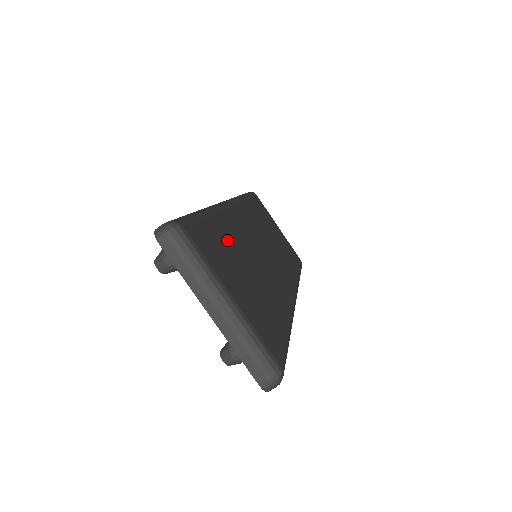
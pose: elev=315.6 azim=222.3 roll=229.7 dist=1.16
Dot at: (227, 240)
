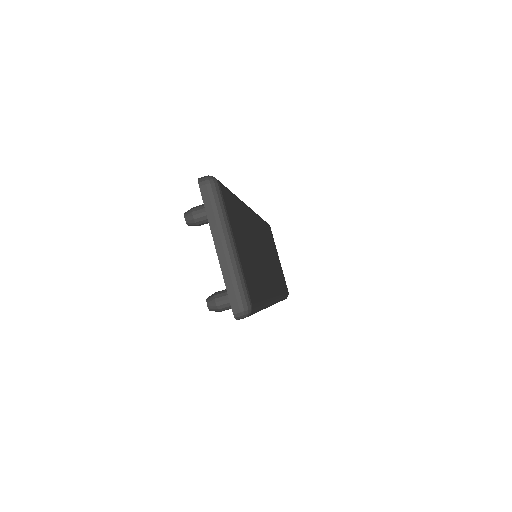
Dot at: (242, 219)
